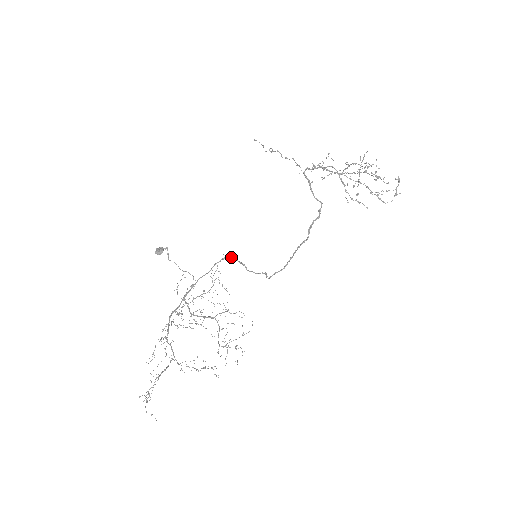
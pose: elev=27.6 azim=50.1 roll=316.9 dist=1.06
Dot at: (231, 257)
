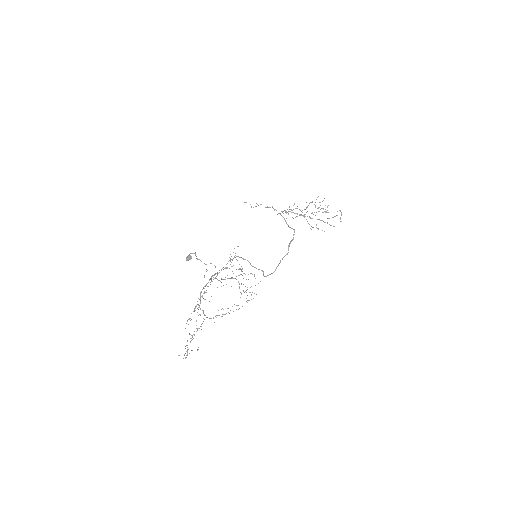
Dot at: (239, 257)
